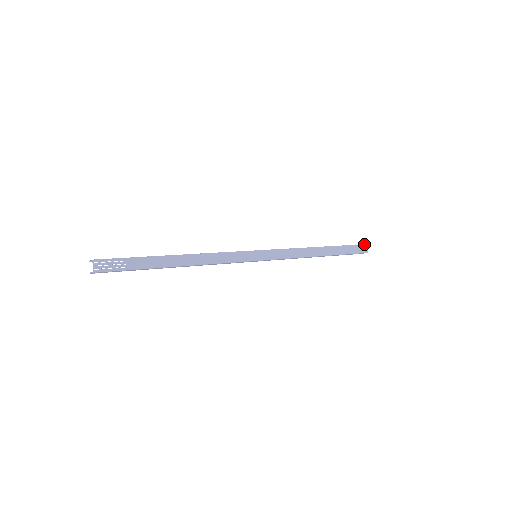
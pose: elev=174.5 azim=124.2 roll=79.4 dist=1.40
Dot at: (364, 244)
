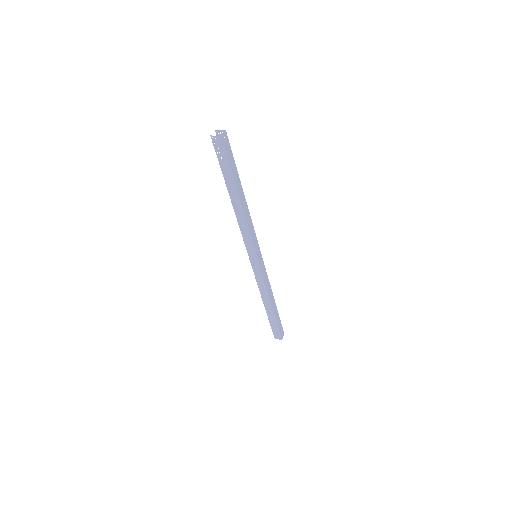
Dot at: occluded
